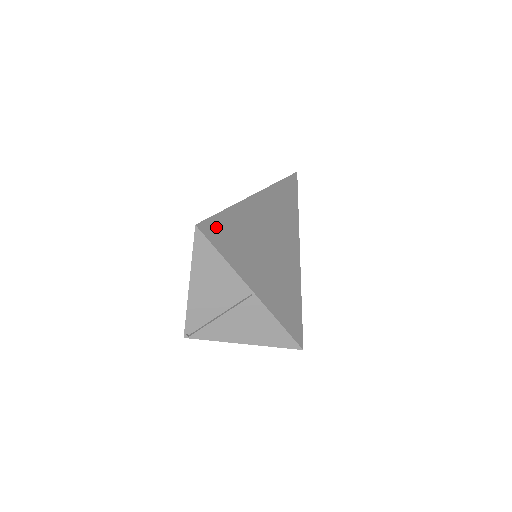
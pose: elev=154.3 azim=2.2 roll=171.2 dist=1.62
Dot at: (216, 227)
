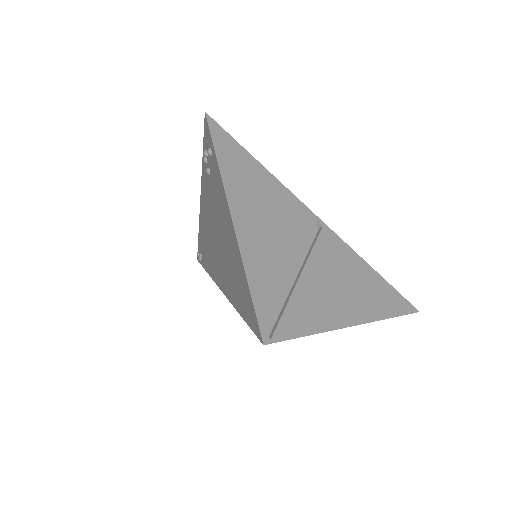
Dot at: occluded
